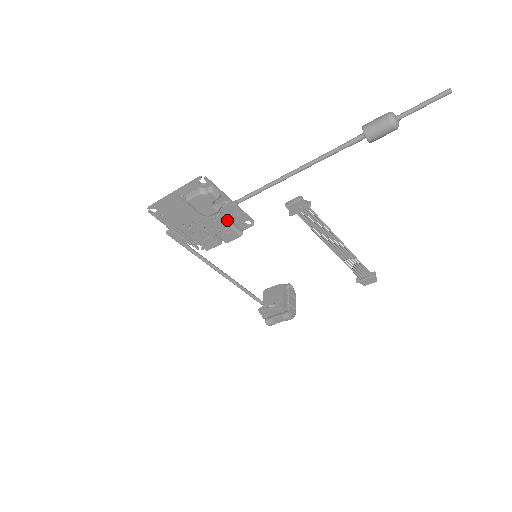
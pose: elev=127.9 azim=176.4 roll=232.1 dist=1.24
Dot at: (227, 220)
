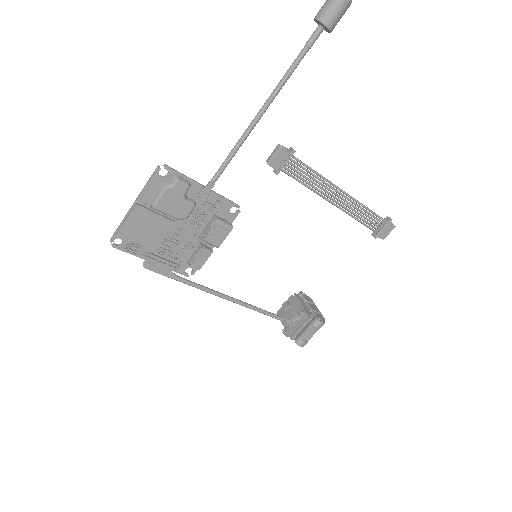
Dot at: (208, 217)
